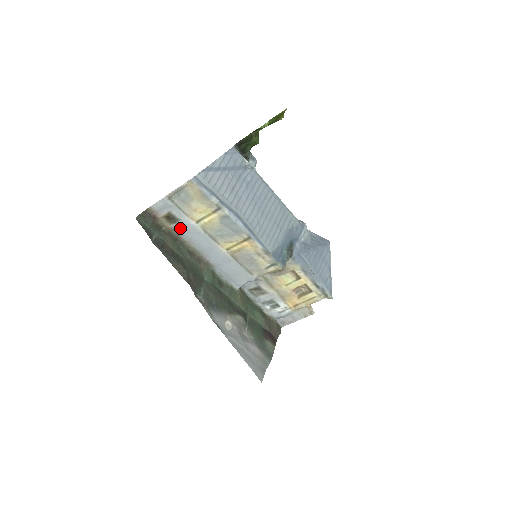
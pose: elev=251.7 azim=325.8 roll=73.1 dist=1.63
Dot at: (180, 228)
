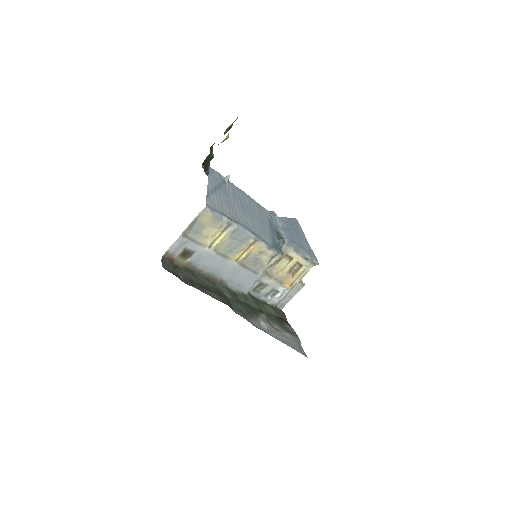
Dot at: (195, 259)
